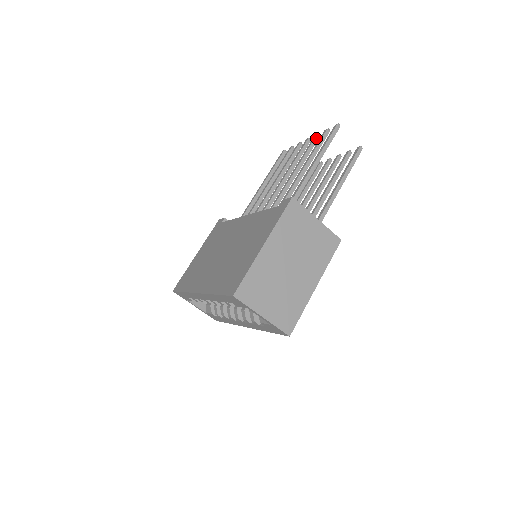
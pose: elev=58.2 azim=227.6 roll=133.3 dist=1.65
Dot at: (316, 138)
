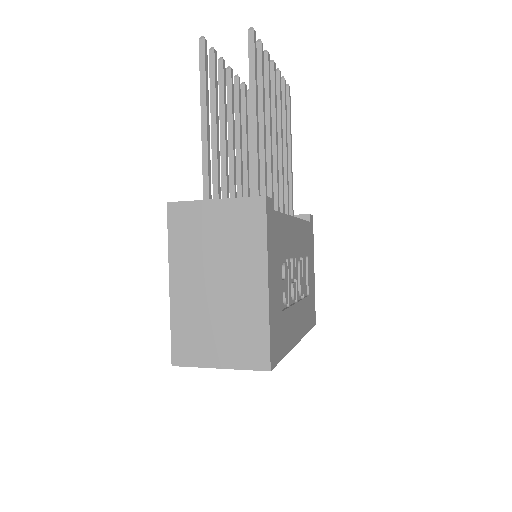
Dot at: (220, 67)
